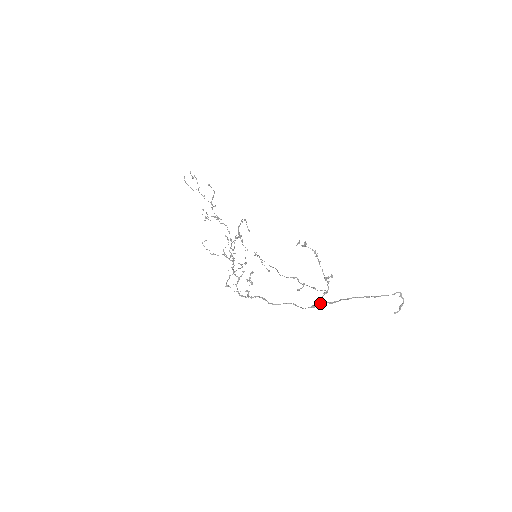
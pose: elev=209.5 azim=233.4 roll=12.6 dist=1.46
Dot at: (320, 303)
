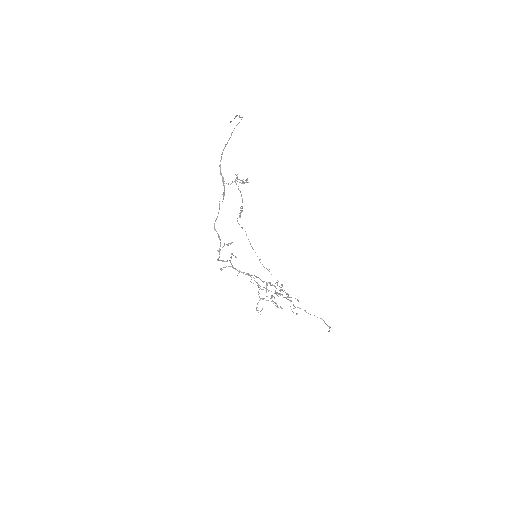
Dot at: (223, 184)
